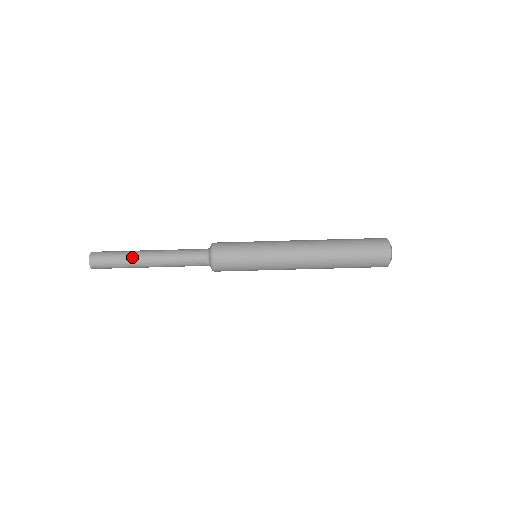
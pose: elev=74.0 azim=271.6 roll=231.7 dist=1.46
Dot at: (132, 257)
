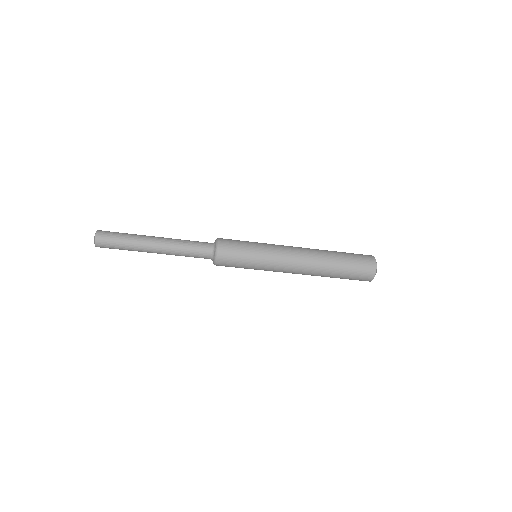
Dot at: occluded
